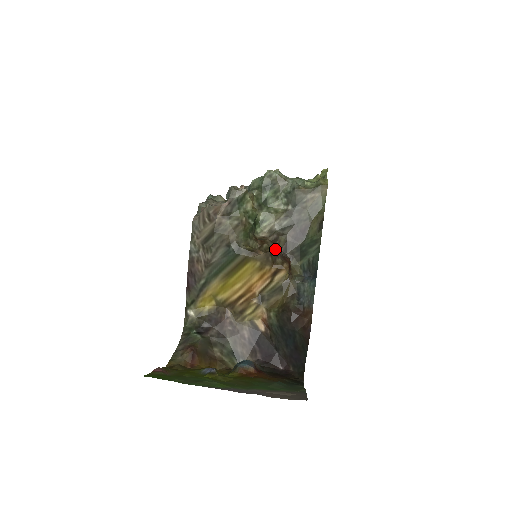
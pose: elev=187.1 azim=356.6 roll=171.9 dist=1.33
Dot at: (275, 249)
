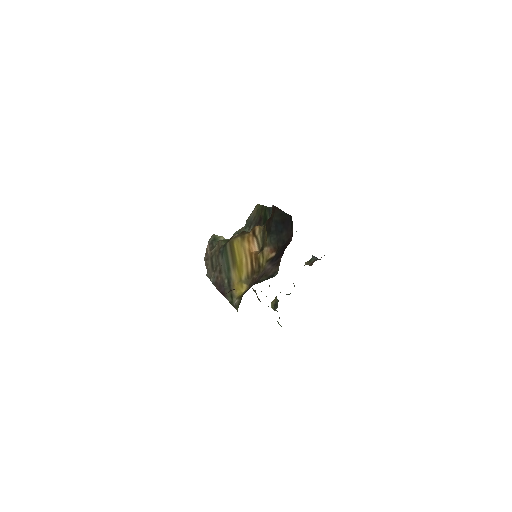
Dot at: occluded
